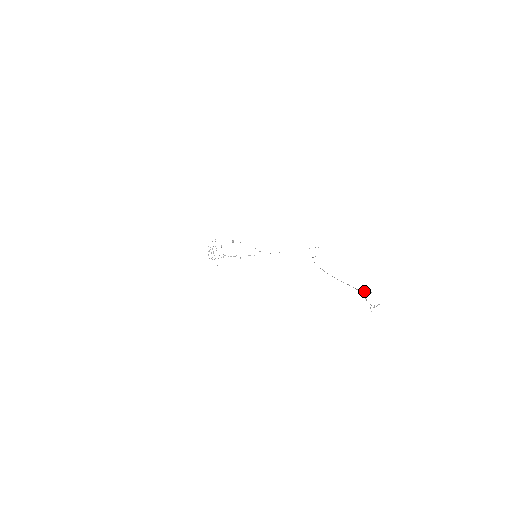
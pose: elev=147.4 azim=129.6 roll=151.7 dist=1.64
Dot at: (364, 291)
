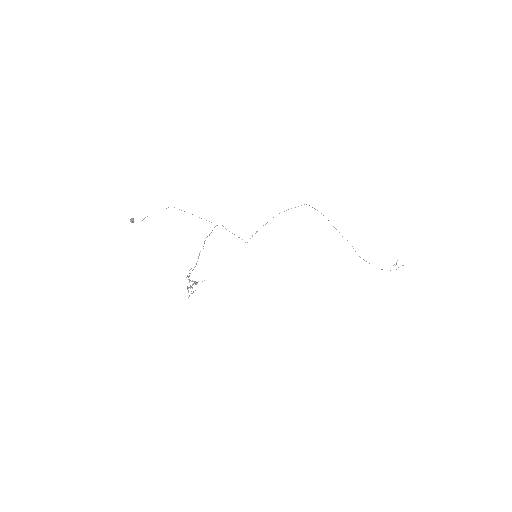
Dot at: occluded
